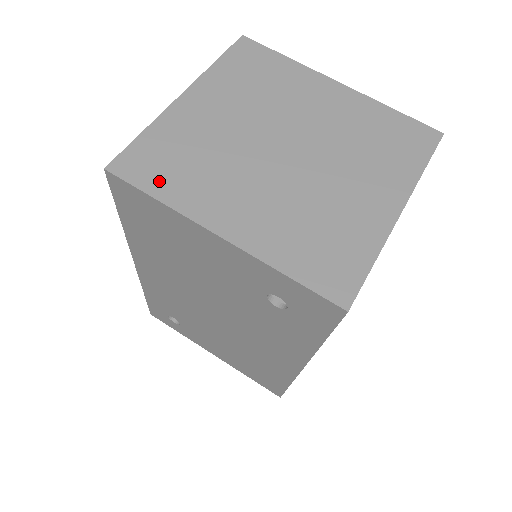
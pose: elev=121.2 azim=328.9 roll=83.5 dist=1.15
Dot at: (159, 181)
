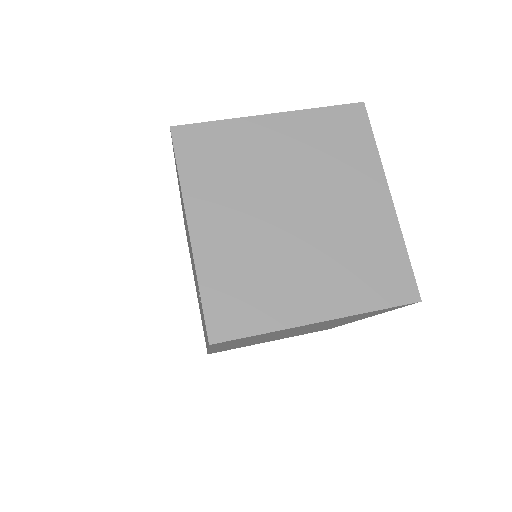
Dot at: (192, 163)
